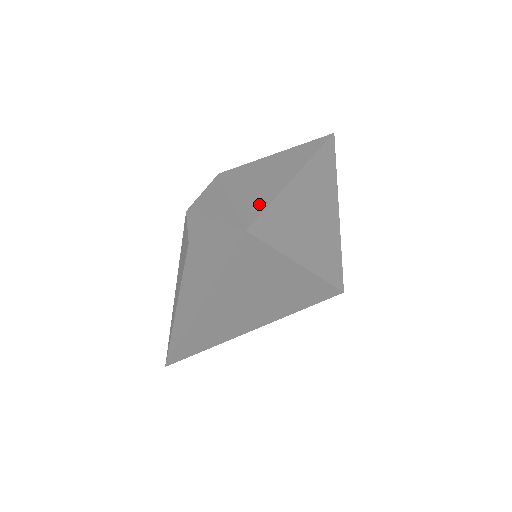
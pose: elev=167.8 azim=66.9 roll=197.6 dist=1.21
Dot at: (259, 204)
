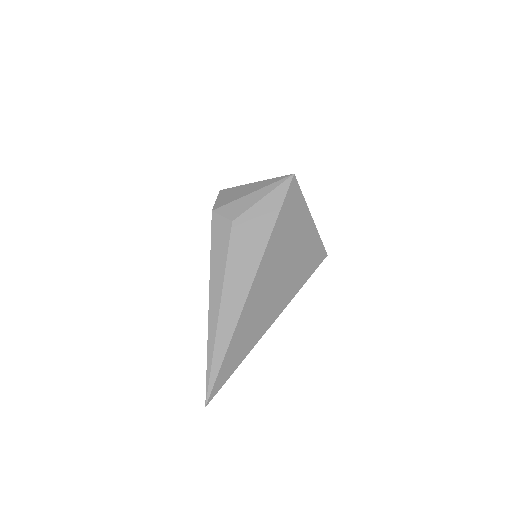
Dot at: occluded
